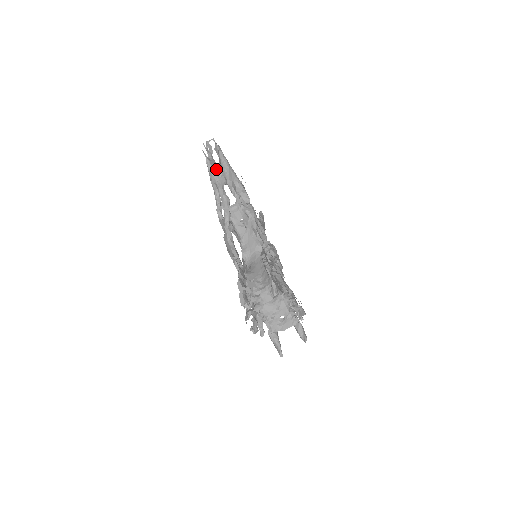
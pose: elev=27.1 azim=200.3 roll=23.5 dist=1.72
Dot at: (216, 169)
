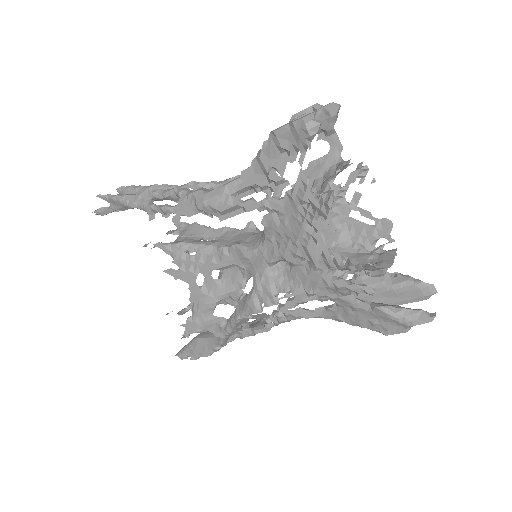
Dot at: occluded
